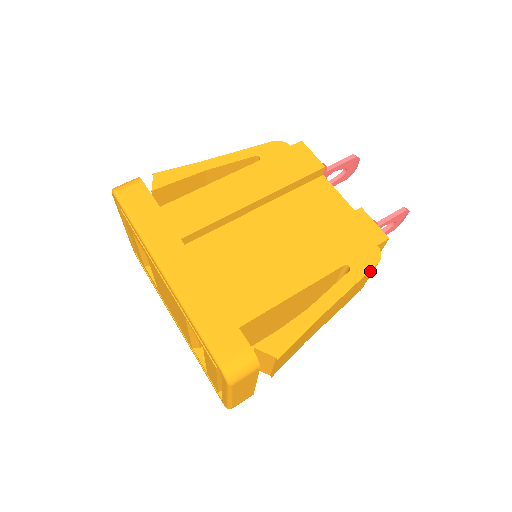
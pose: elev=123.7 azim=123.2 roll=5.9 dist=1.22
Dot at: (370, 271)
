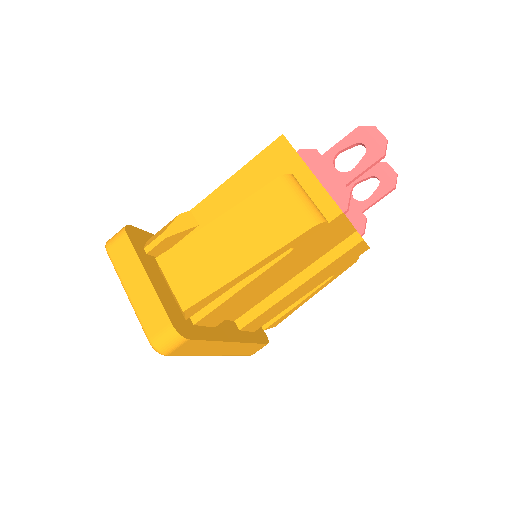
Dot at: occluded
